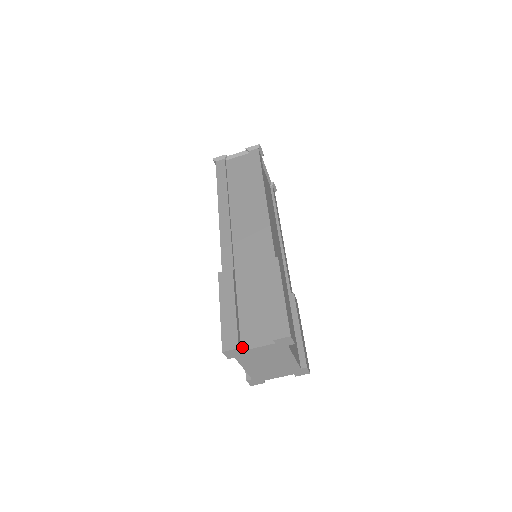
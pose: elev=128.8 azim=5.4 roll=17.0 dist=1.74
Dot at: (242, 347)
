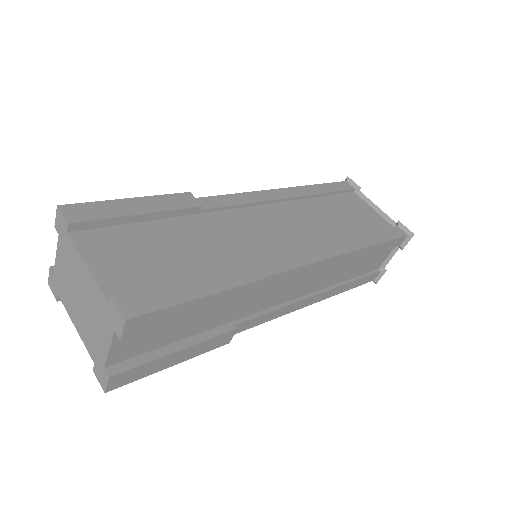
Dot at: occluded
